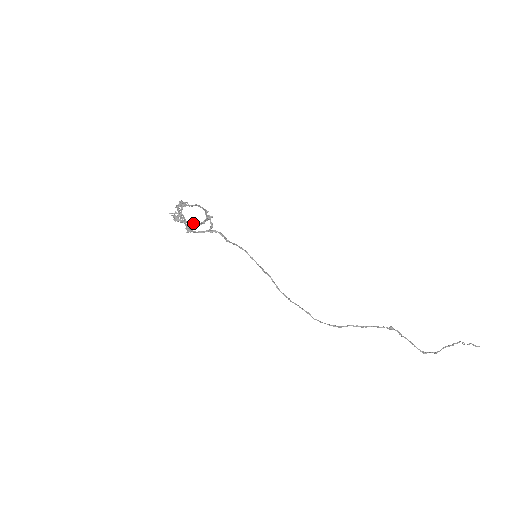
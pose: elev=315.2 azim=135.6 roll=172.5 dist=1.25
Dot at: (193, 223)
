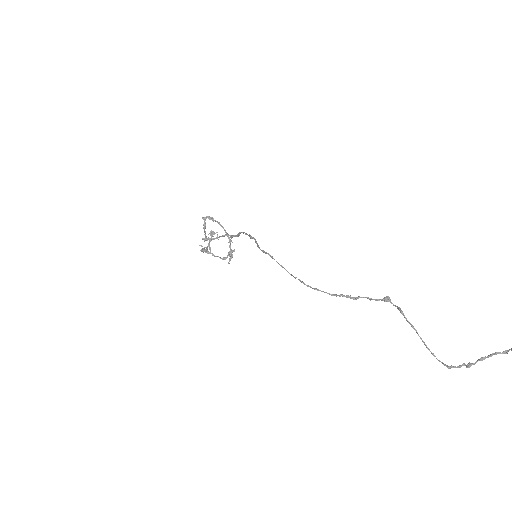
Dot at: (216, 256)
